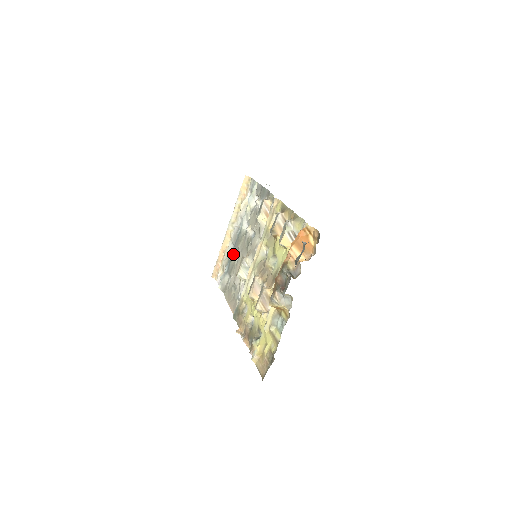
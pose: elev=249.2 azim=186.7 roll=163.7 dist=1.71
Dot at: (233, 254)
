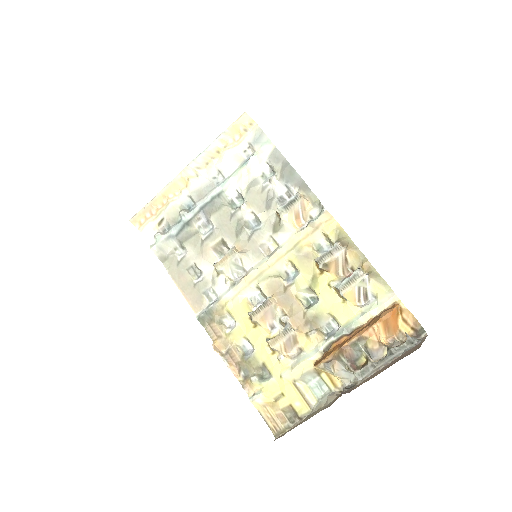
Dot at: (196, 219)
